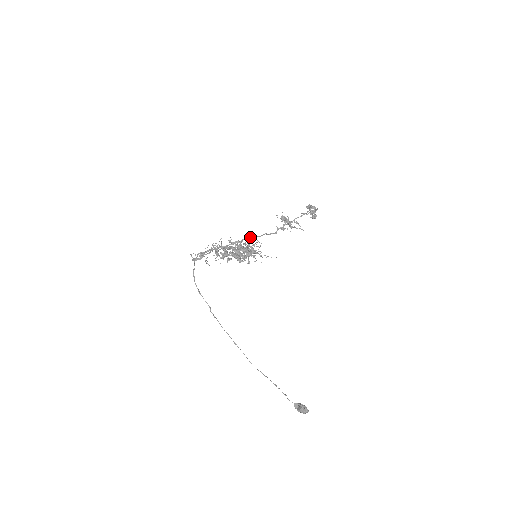
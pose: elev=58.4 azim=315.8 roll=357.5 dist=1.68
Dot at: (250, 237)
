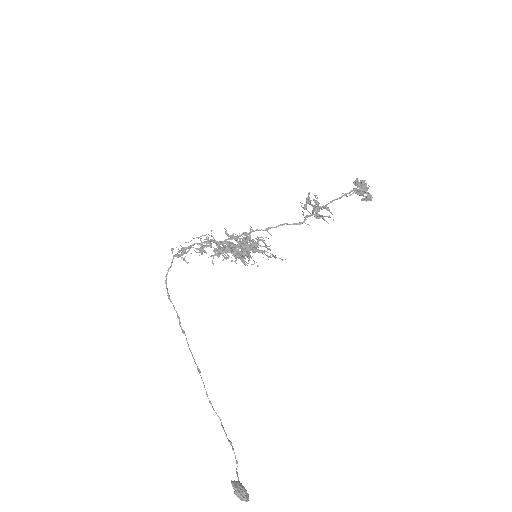
Dot at: (252, 229)
